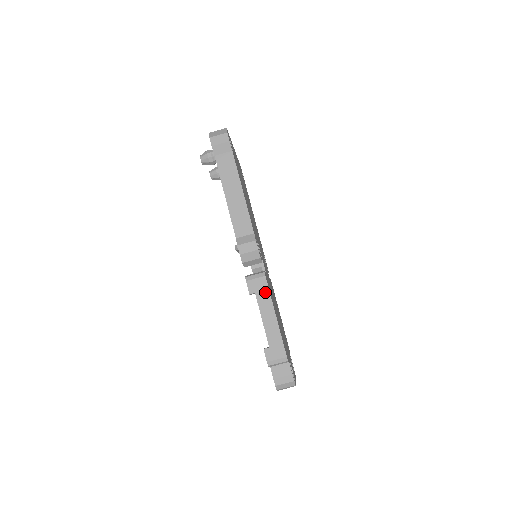
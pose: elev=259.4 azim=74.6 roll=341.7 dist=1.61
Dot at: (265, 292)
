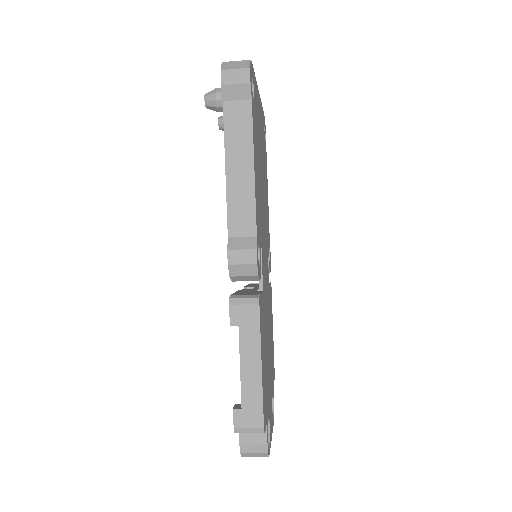
Dot at: (253, 328)
